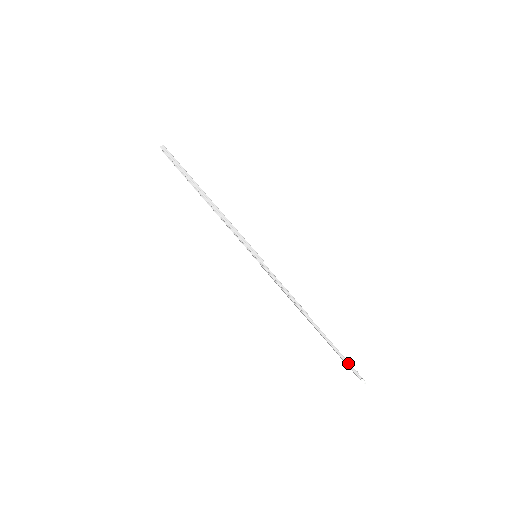
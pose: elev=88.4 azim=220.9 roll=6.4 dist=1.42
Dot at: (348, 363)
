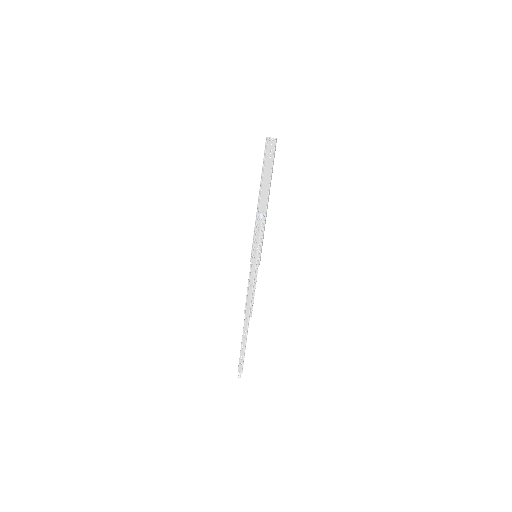
Dot at: occluded
